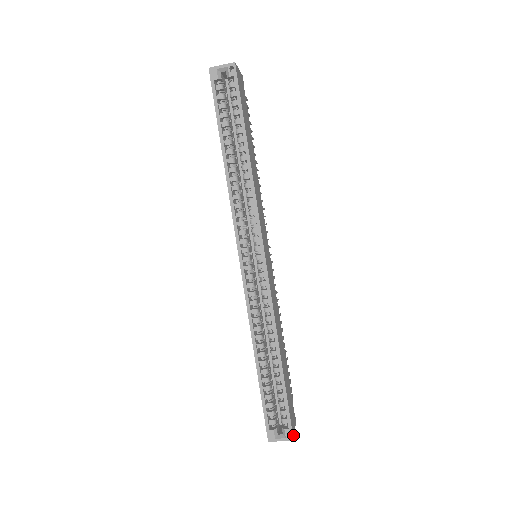
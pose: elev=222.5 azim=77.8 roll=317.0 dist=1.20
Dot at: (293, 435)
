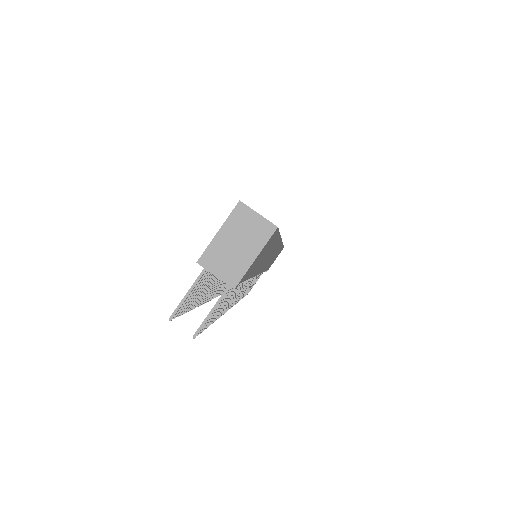
Dot at: (274, 232)
